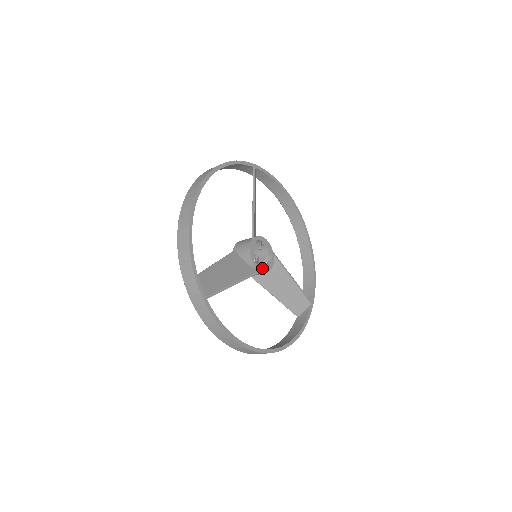
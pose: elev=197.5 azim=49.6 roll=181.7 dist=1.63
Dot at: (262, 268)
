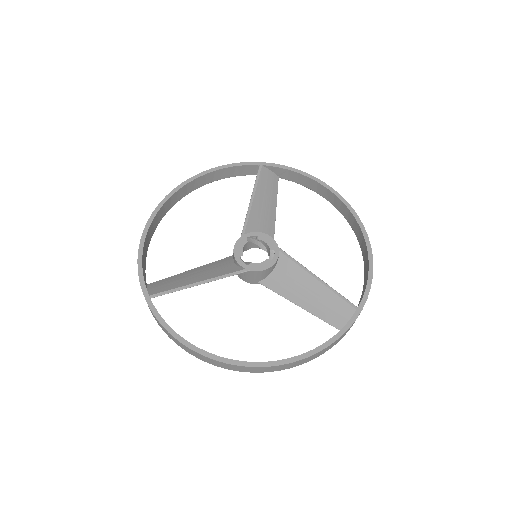
Dot at: (253, 266)
